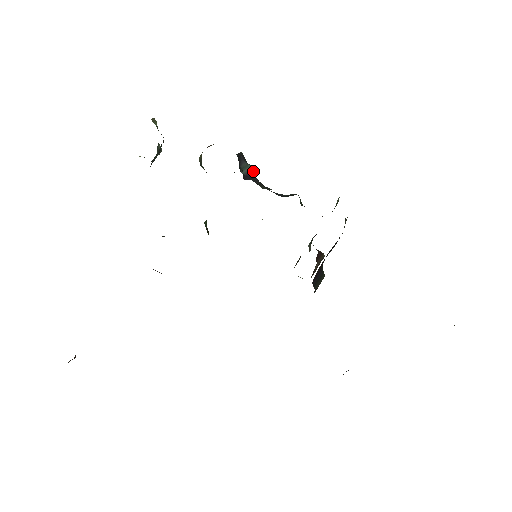
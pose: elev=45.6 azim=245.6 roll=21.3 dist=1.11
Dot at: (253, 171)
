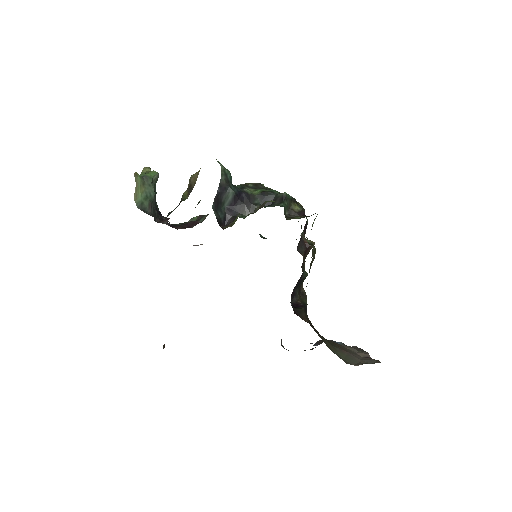
Dot at: (235, 196)
